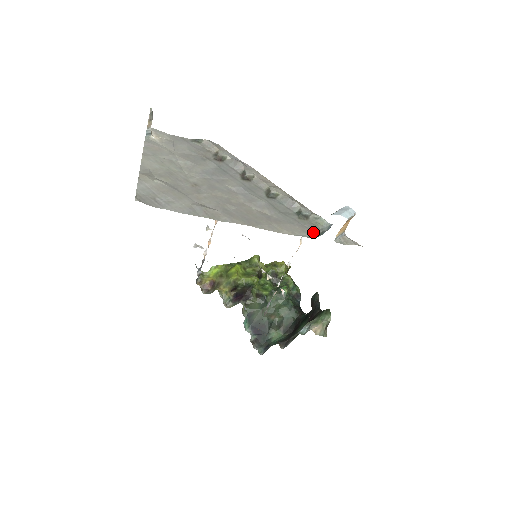
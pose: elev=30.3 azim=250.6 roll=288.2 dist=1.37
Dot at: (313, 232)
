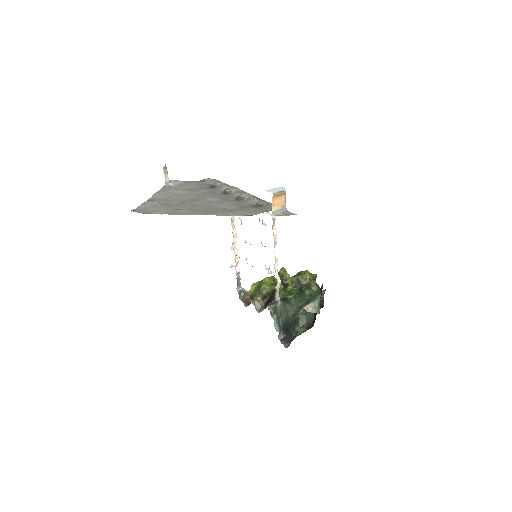
Dot at: occluded
